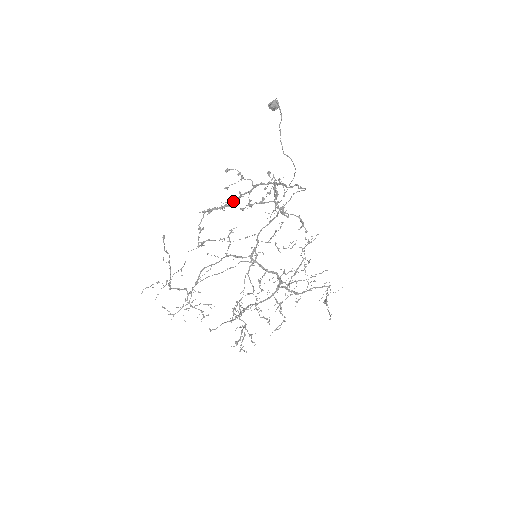
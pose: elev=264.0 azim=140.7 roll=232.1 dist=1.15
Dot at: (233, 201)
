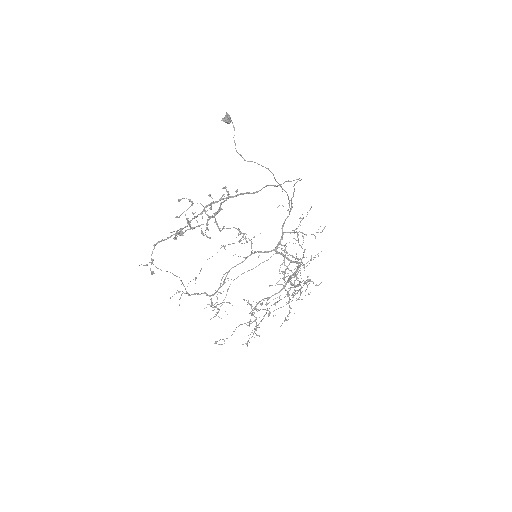
Dot at: (181, 228)
